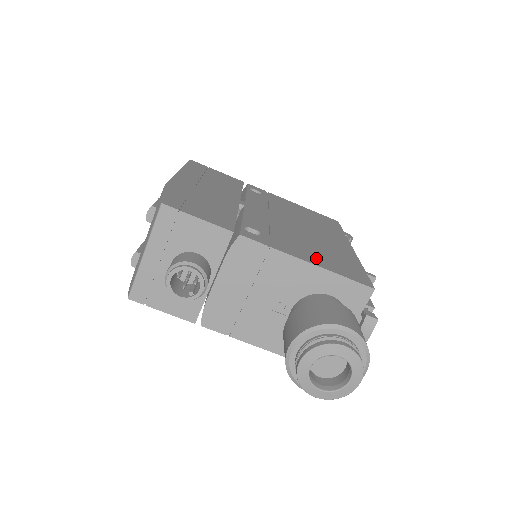
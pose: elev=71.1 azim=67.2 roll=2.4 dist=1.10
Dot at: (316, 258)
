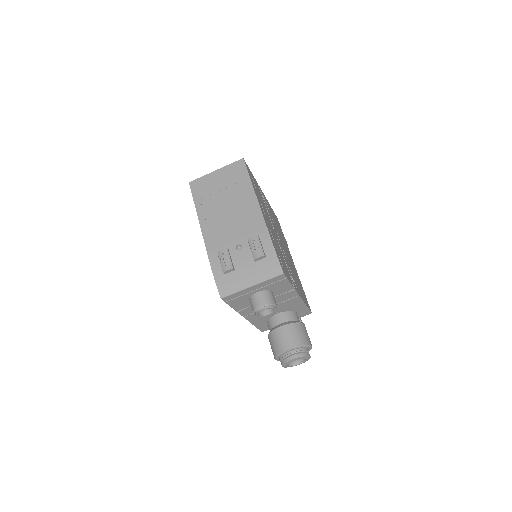
Dot at: (302, 294)
